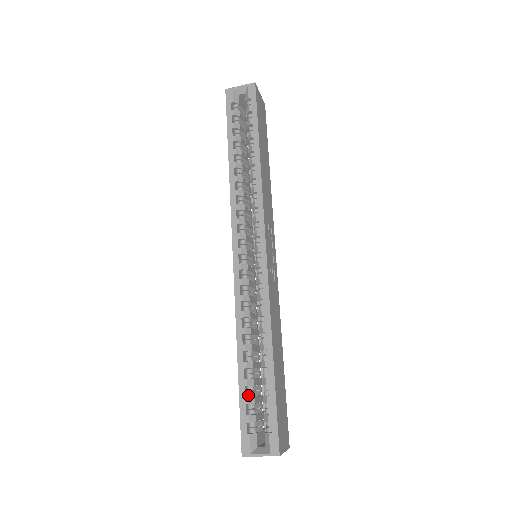
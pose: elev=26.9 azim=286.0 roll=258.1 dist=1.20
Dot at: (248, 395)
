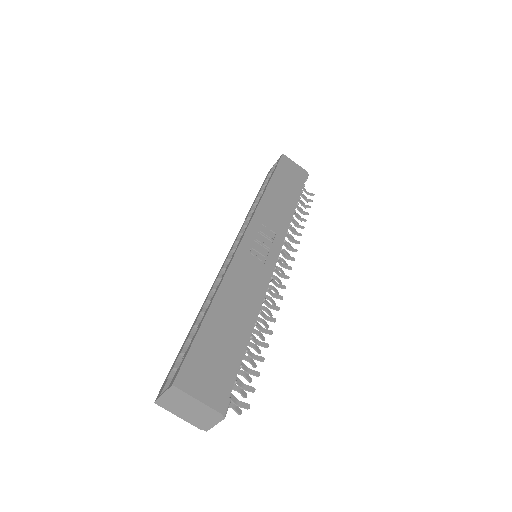
Dot at: occluded
